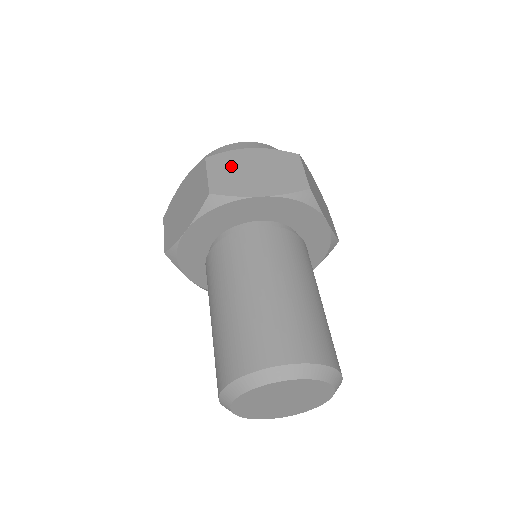
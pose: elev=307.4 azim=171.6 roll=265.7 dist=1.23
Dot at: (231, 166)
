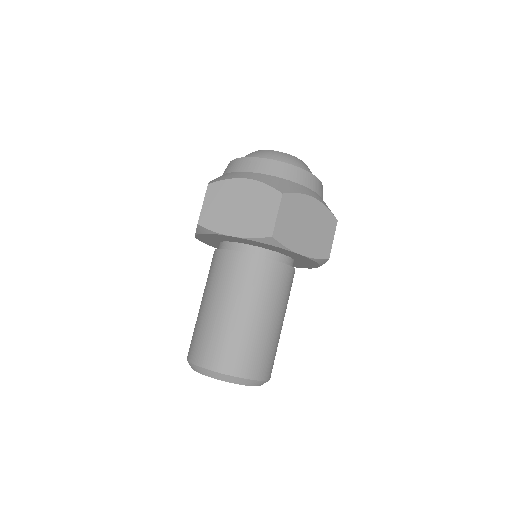
Dot at: (223, 198)
